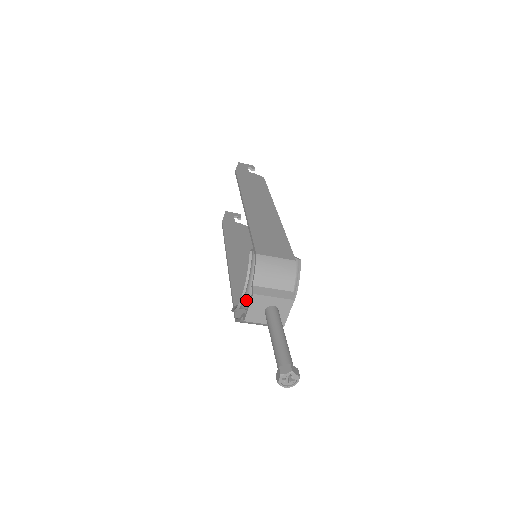
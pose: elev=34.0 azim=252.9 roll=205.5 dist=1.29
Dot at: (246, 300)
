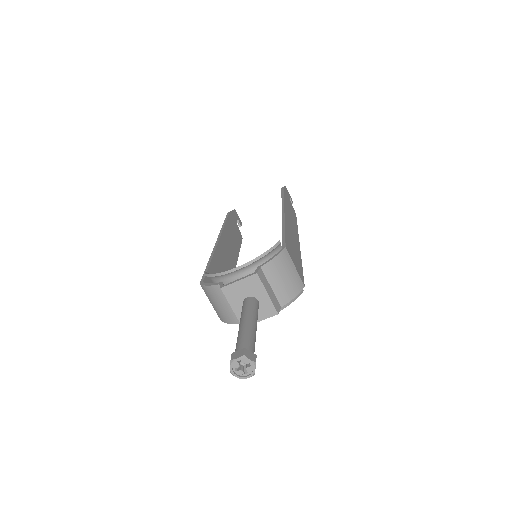
Dot at: (233, 275)
